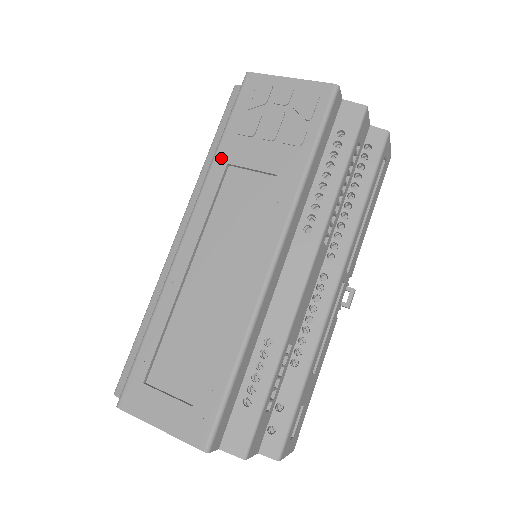
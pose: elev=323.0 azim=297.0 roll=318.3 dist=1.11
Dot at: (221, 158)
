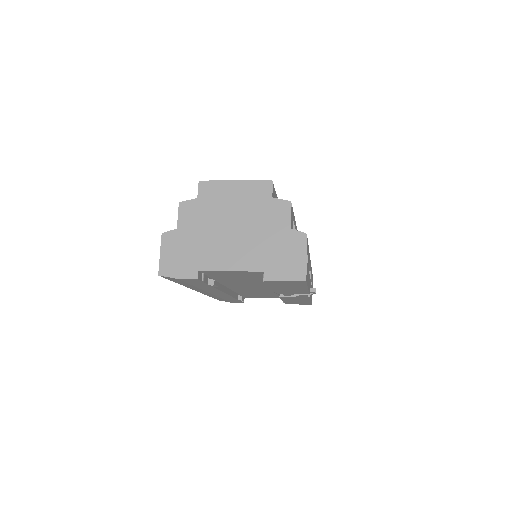
Dot at: occluded
